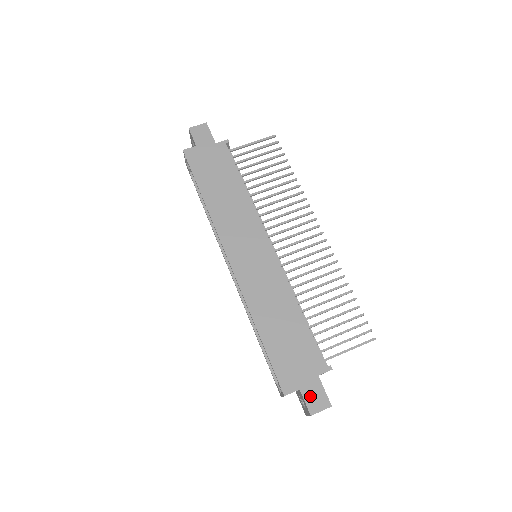
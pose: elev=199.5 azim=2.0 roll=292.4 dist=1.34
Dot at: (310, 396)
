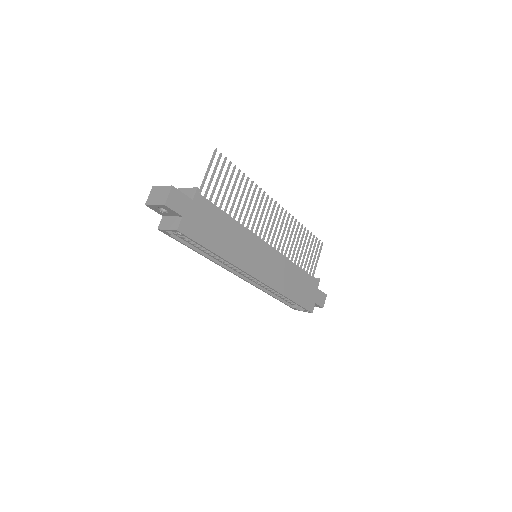
Dot at: (319, 301)
